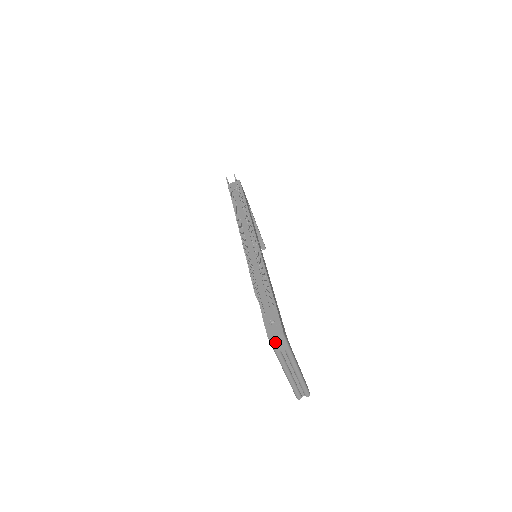
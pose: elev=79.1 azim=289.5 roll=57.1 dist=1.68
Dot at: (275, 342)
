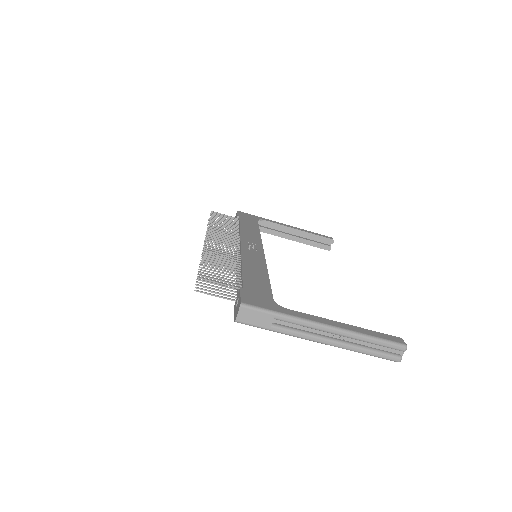
Dot at: (249, 320)
